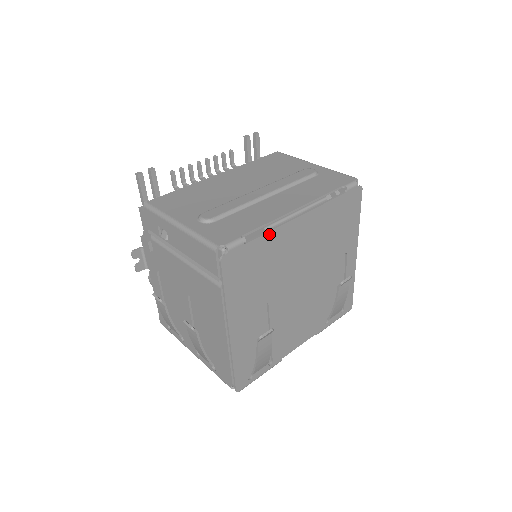
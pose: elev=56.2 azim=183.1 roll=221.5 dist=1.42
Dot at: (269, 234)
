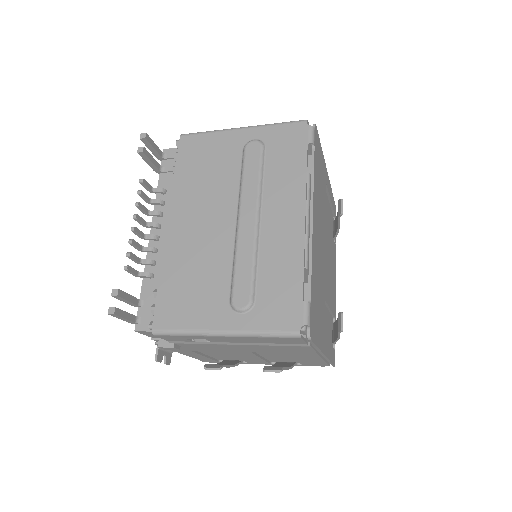
Dot at: (312, 268)
